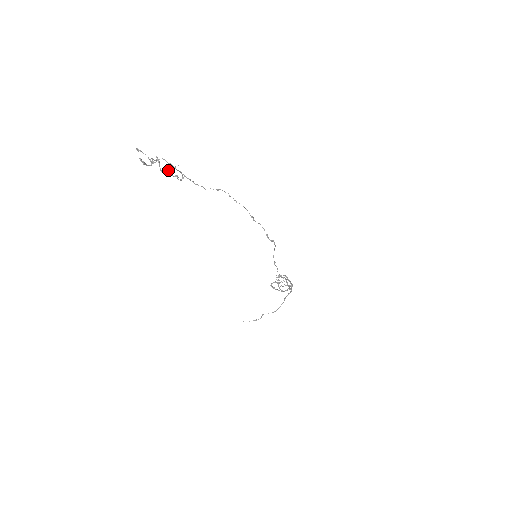
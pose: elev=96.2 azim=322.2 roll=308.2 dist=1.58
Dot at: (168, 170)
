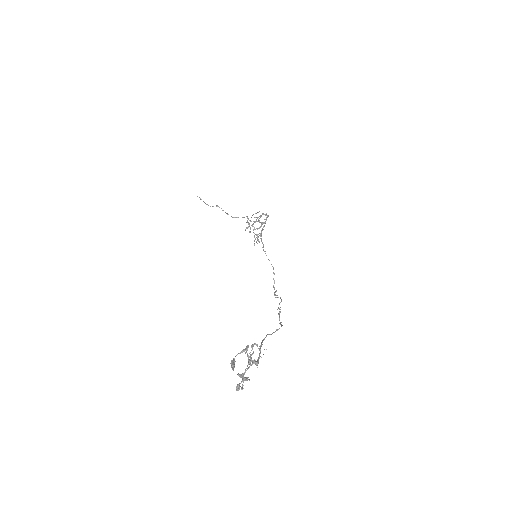
Dot at: (243, 388)
